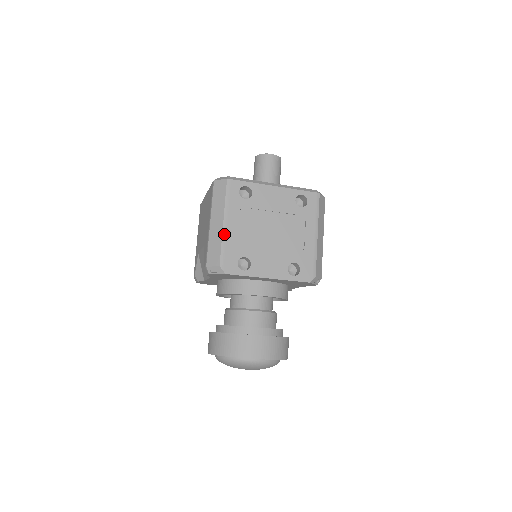
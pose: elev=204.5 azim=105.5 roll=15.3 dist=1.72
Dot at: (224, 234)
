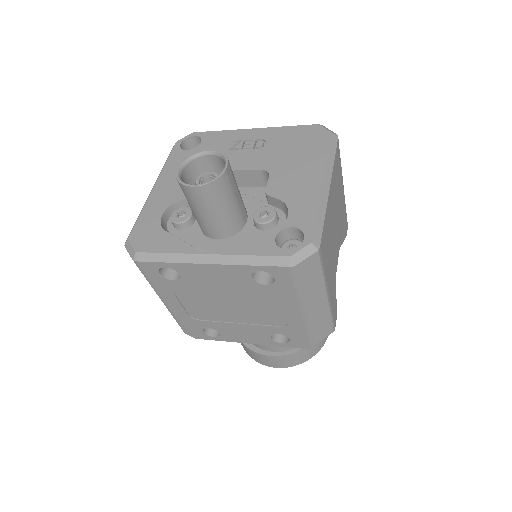
Dot at: (170, 311)
